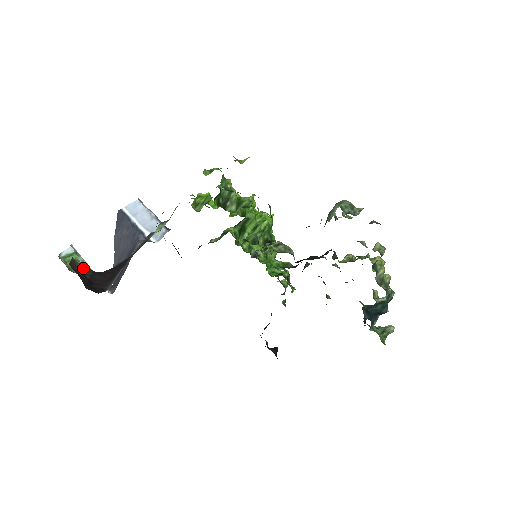
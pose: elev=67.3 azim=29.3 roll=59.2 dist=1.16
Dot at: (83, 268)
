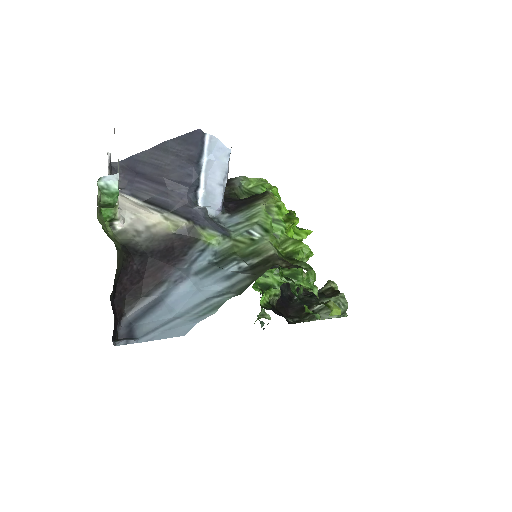
Dot at: (118, 264)
